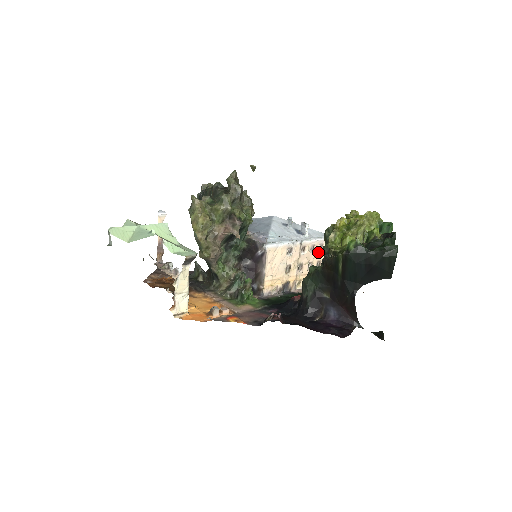
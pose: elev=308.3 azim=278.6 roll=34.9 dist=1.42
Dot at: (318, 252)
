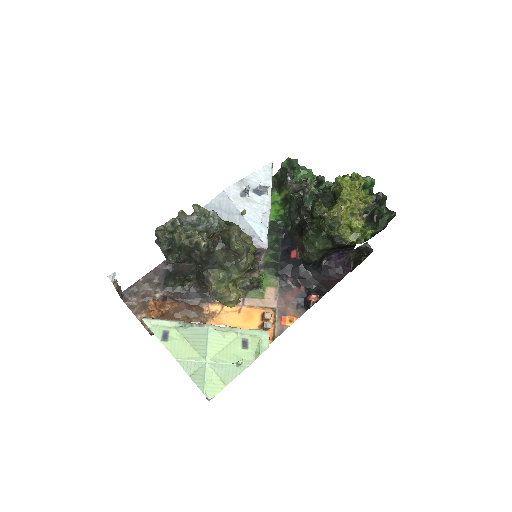
Dot at: occluded
